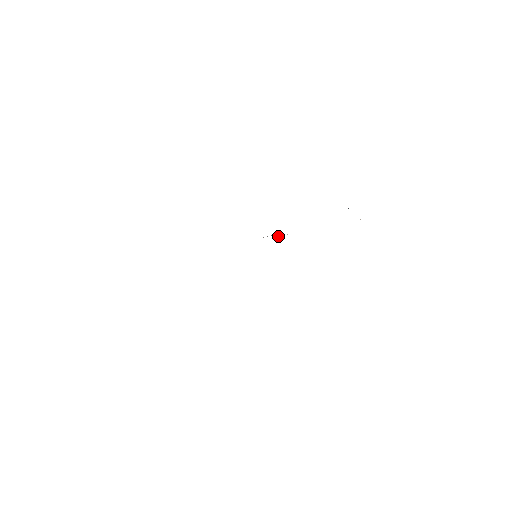
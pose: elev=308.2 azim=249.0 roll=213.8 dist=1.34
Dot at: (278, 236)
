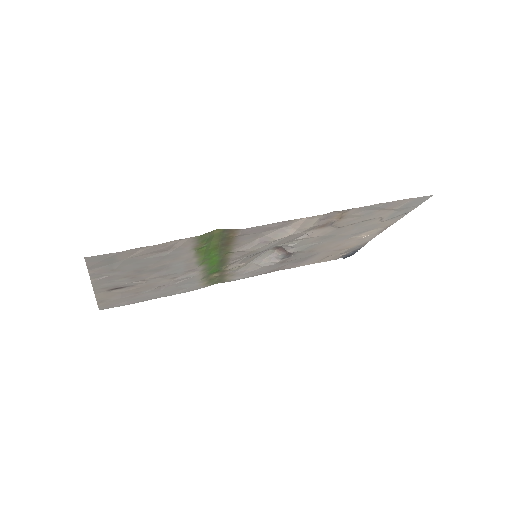
Dot at: (280, 254)
